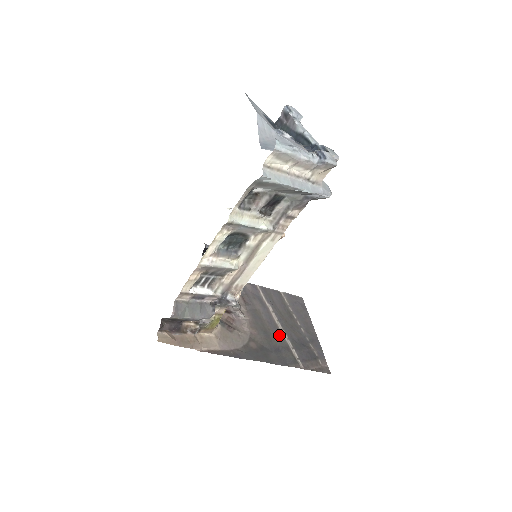
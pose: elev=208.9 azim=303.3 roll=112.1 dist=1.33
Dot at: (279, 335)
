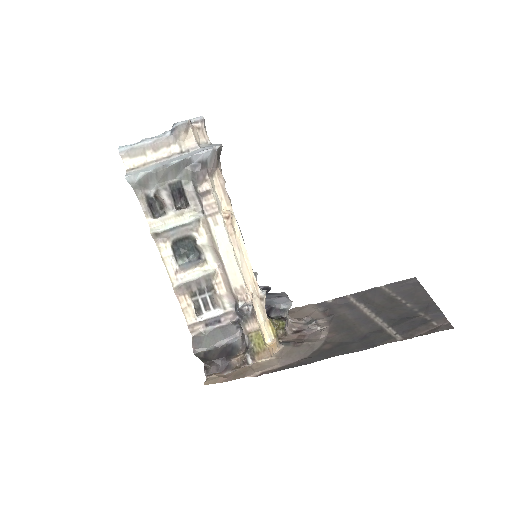
Dot at: (369, 324)
